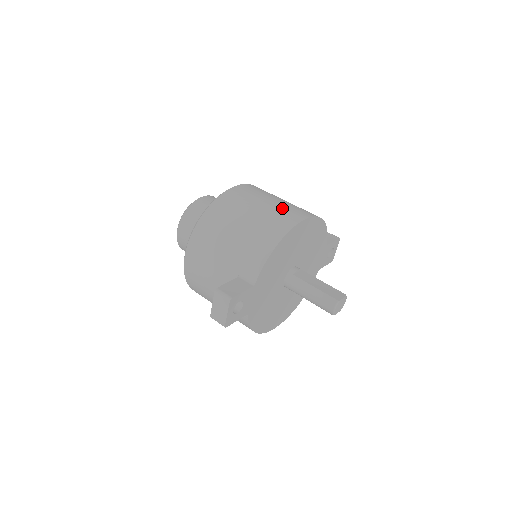
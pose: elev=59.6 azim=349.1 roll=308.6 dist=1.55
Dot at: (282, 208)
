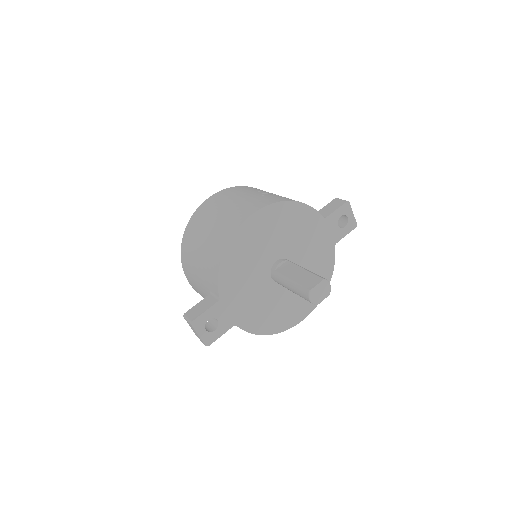
Dot at: (235, 209)
